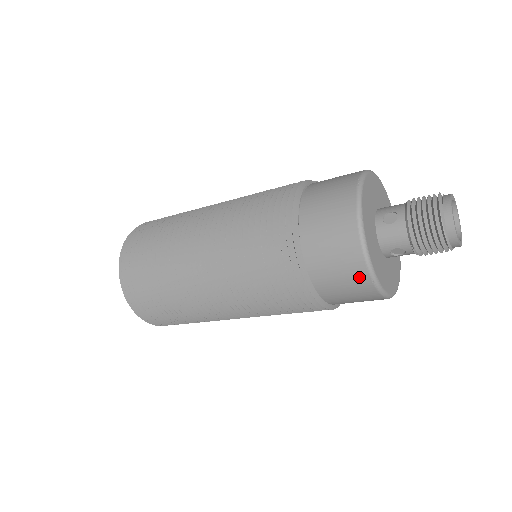
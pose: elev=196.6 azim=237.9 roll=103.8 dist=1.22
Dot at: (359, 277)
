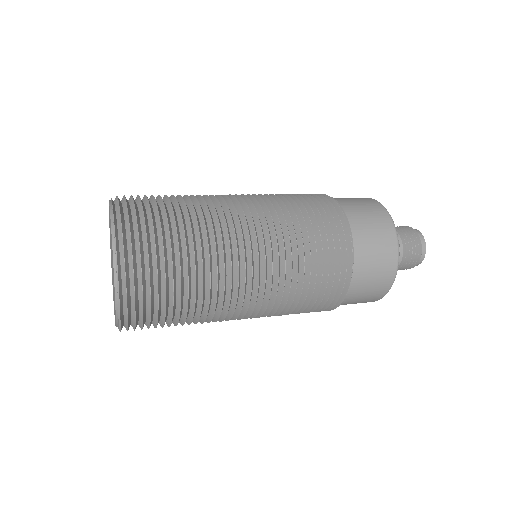
Dot at: (381, 291)
